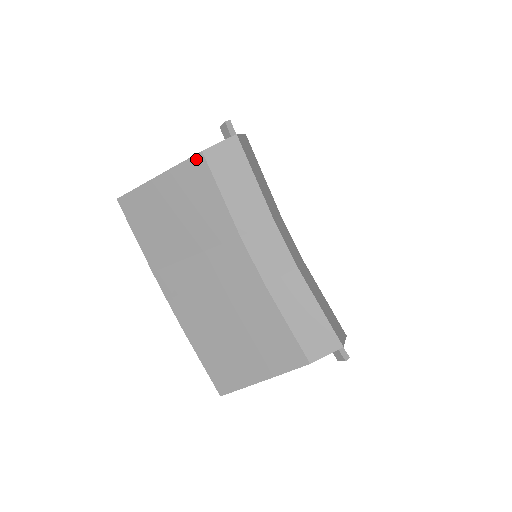
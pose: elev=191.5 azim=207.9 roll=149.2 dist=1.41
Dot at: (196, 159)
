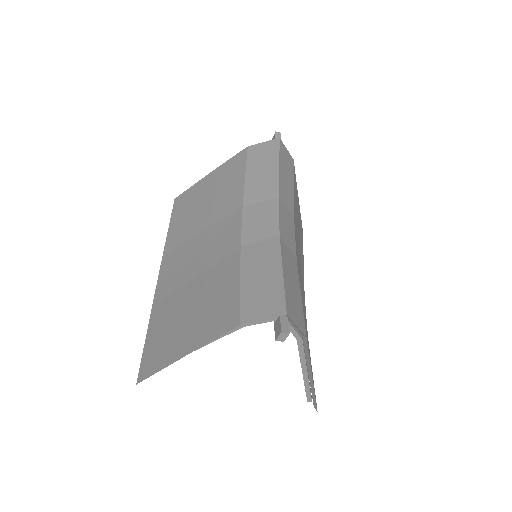
Dot at: (241, 153)
